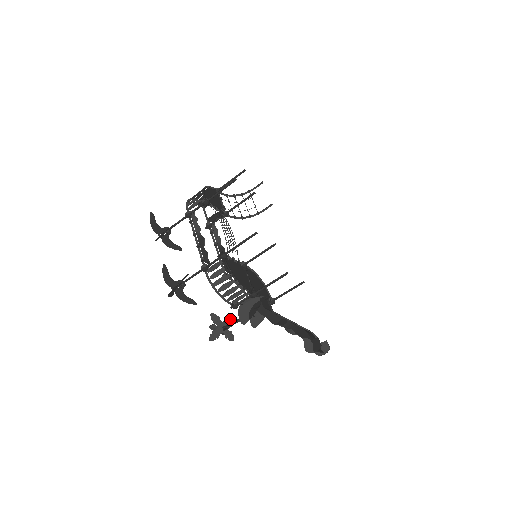
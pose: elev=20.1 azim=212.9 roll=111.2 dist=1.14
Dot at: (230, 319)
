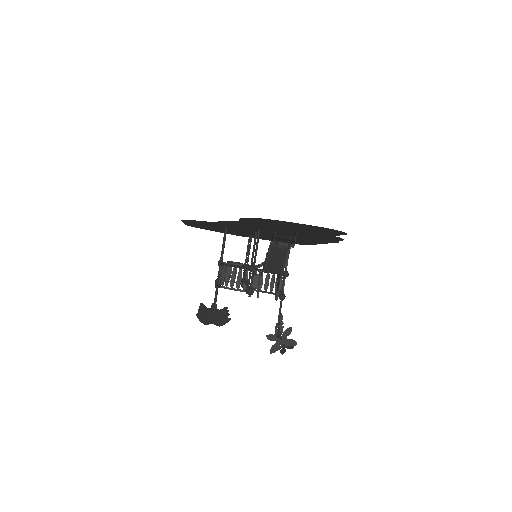
Dot at: (287, 332)
